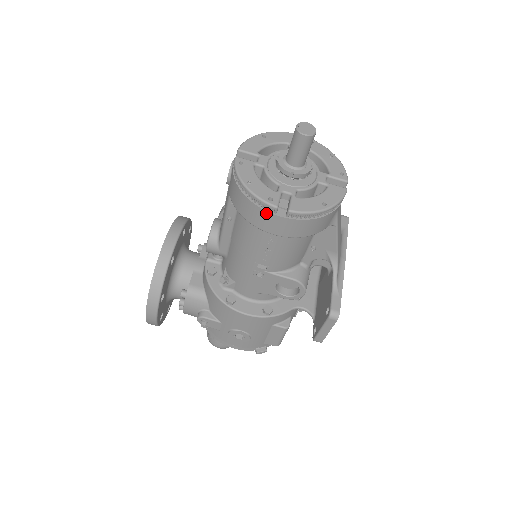
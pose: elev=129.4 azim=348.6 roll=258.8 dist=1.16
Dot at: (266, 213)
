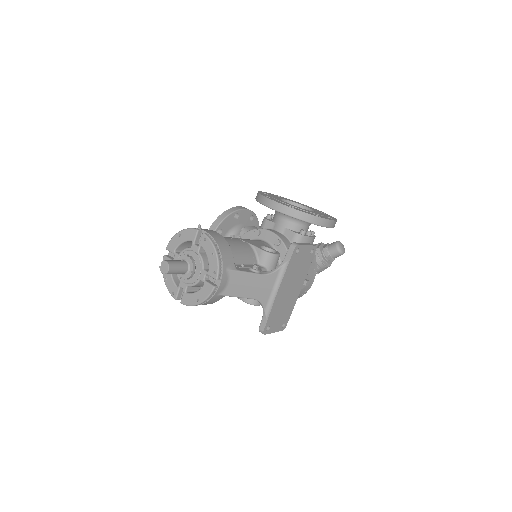
Dot at: occluded
